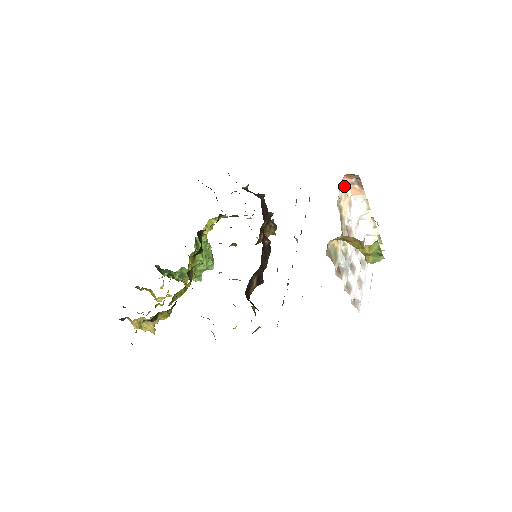
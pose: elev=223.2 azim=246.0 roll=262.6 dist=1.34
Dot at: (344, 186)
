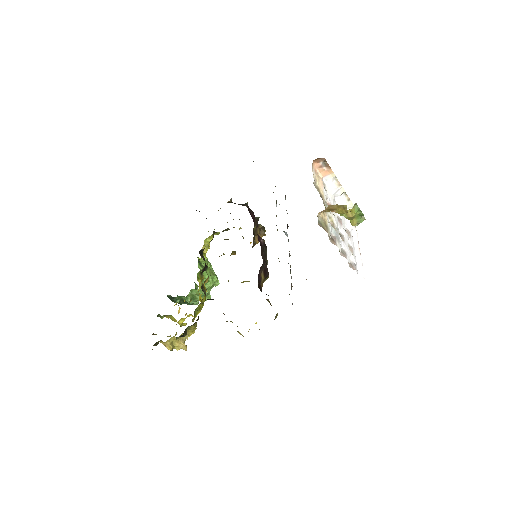
Dot at: (315, 170)
